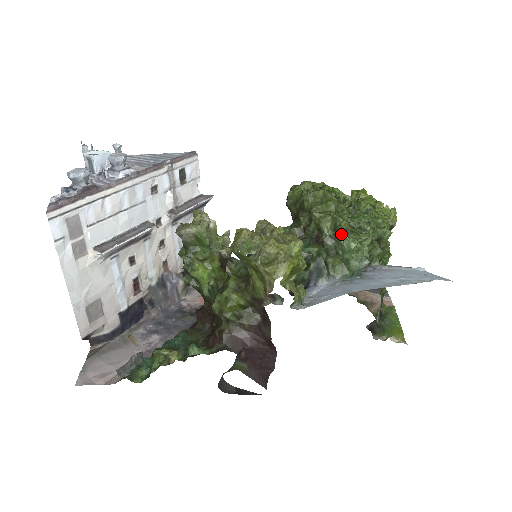
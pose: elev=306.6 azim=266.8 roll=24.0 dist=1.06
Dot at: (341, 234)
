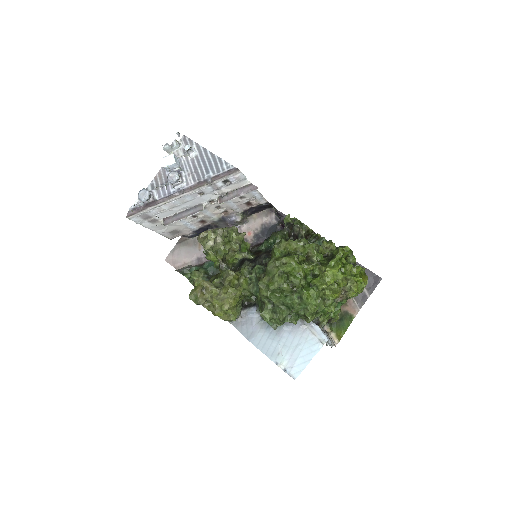
Dot at: (267, 307)
